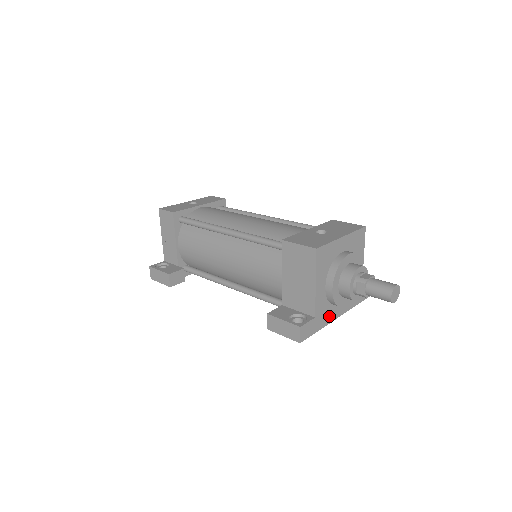
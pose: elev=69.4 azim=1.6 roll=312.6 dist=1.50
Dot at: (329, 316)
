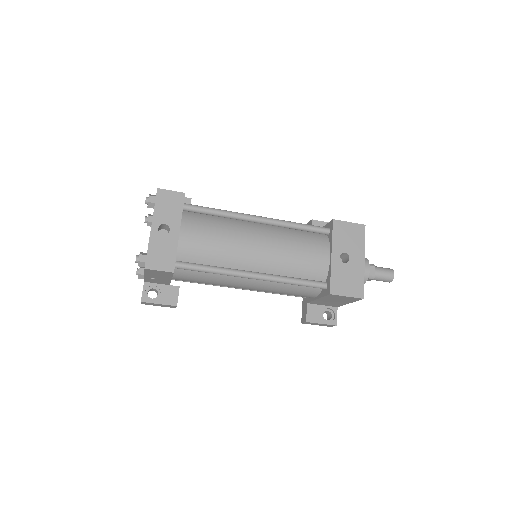
Dot at: occluded
